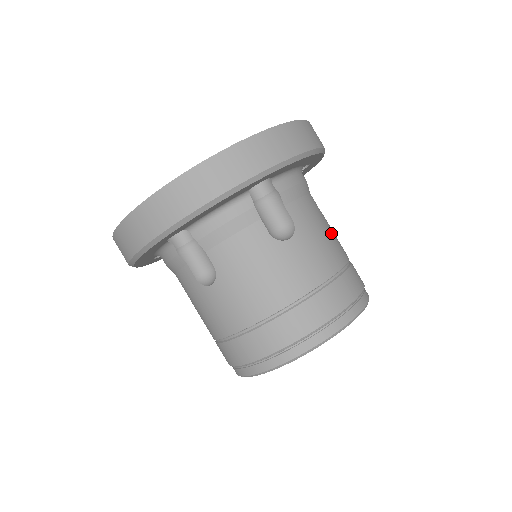
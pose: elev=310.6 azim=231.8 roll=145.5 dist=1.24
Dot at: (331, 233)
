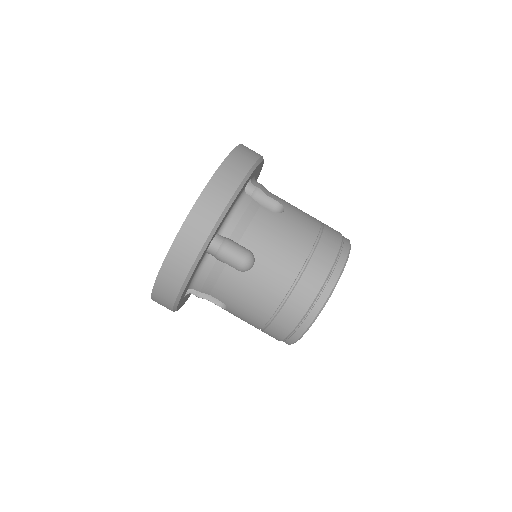
Dot at: (290, 230)
